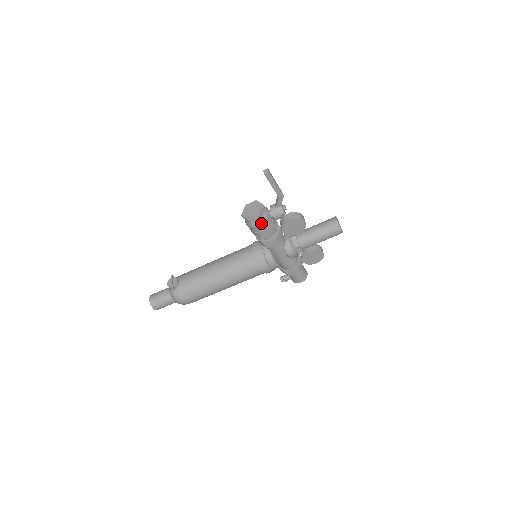
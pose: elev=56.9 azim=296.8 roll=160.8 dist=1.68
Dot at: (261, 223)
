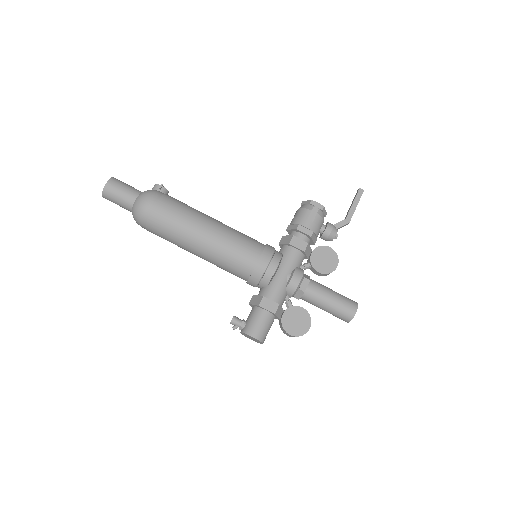
Dot at: (317, 213)
